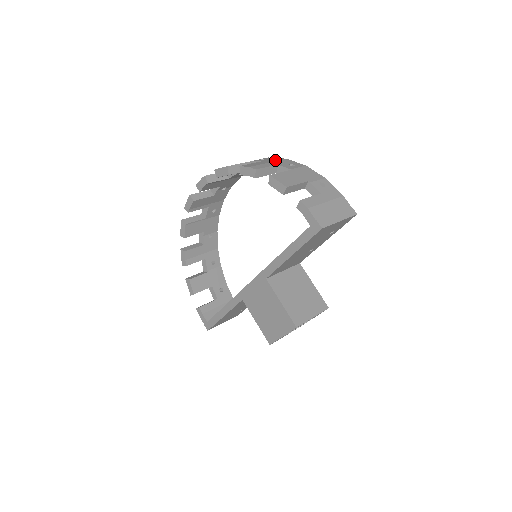
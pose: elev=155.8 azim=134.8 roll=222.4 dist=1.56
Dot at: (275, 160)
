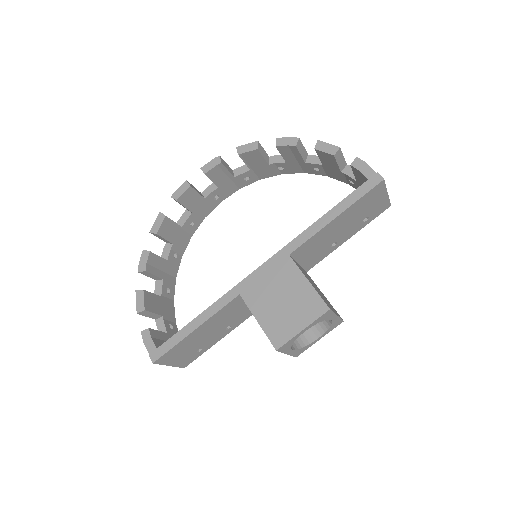
Dot at: occluded
